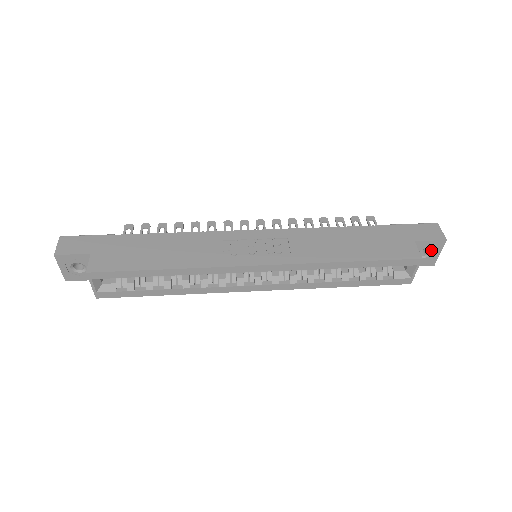
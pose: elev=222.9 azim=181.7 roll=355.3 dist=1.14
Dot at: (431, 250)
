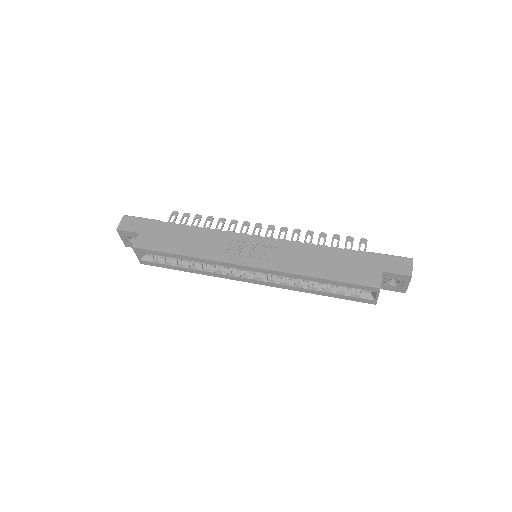
Dot at: (400, 281)
